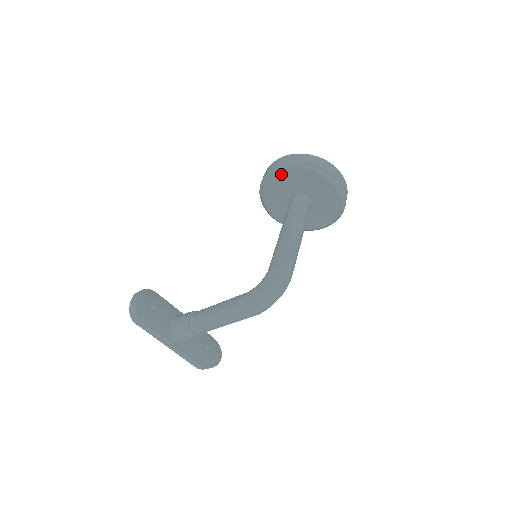
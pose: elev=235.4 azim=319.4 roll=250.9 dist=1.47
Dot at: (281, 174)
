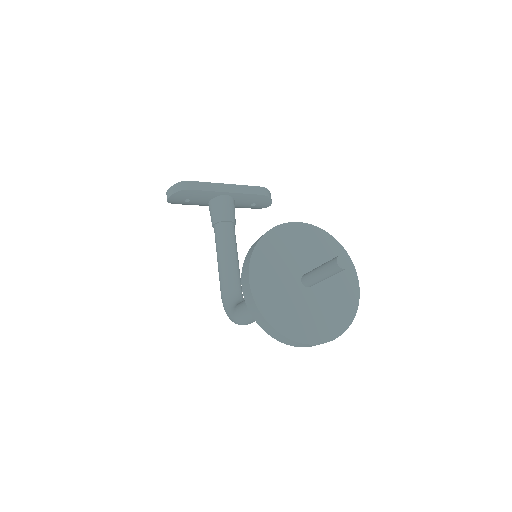
Dot at: occluded
